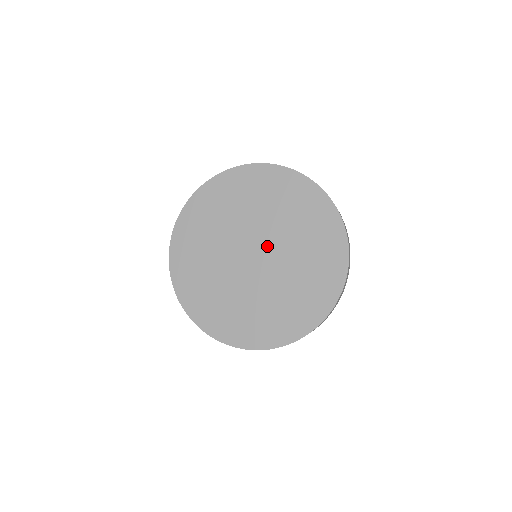
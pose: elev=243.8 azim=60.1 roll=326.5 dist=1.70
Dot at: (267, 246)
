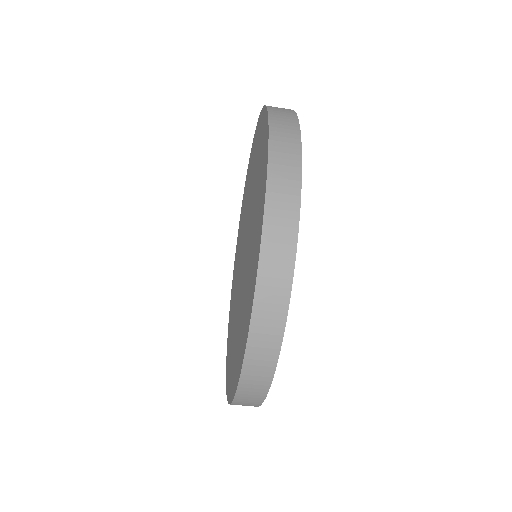
Dot at: occluded
